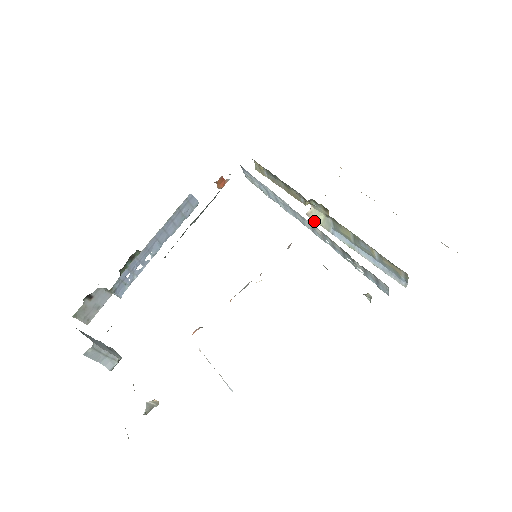
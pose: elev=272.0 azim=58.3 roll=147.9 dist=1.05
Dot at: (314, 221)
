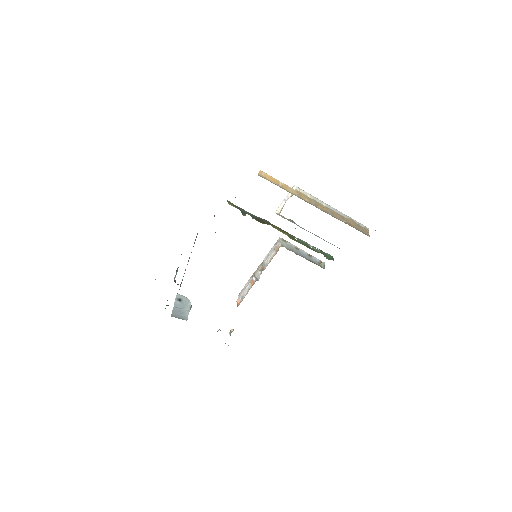
Dot at: (282, 217)
